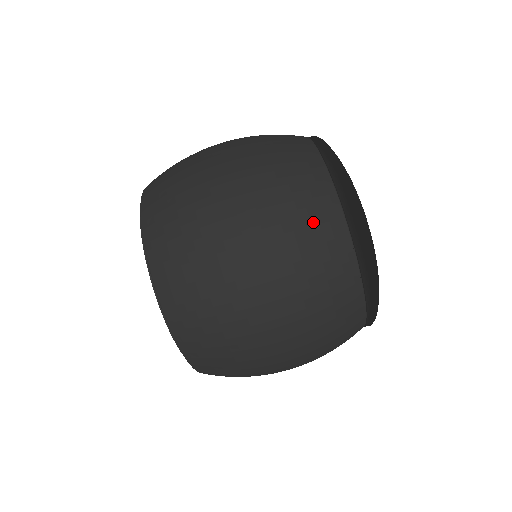
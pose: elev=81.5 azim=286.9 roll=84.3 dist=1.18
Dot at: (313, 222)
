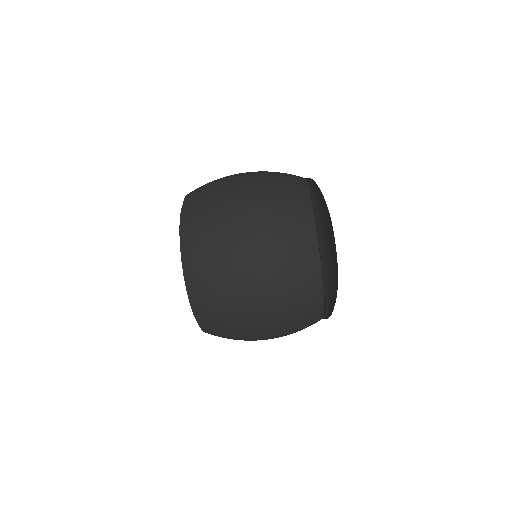
Dot at: (299, 268)
